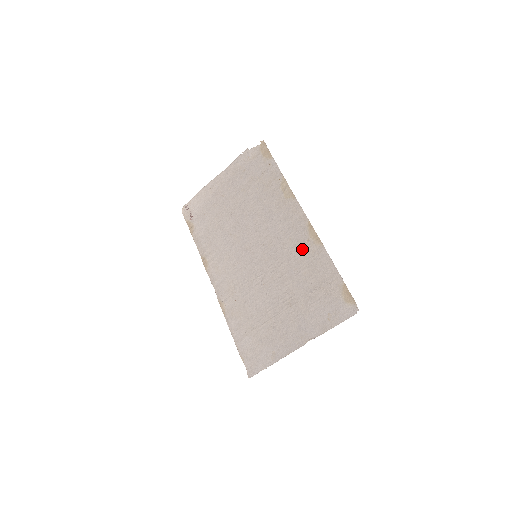
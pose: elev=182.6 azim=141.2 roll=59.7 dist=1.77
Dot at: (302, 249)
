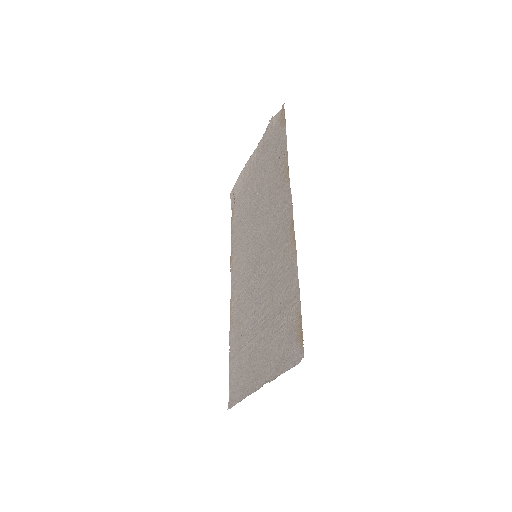
Dot at: (282, 252)
